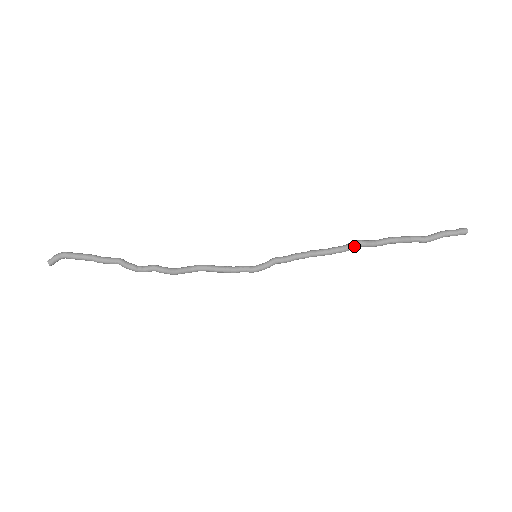
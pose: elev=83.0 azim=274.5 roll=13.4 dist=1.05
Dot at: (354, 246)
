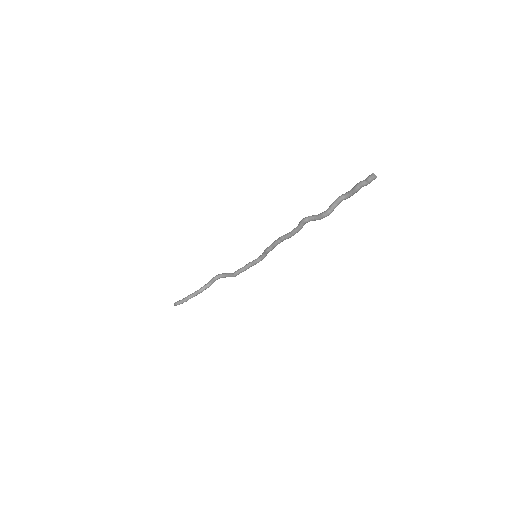
Dot at: (304, 224)
